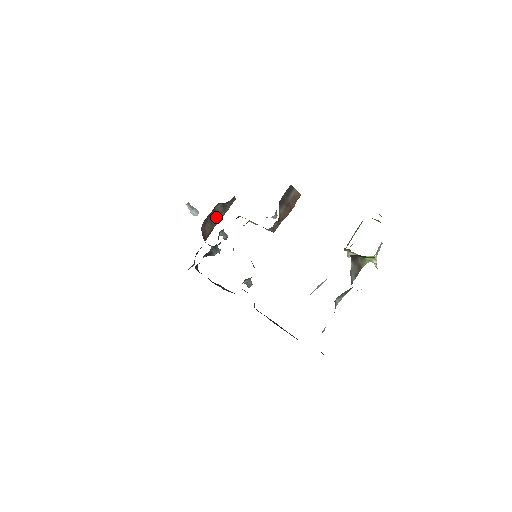
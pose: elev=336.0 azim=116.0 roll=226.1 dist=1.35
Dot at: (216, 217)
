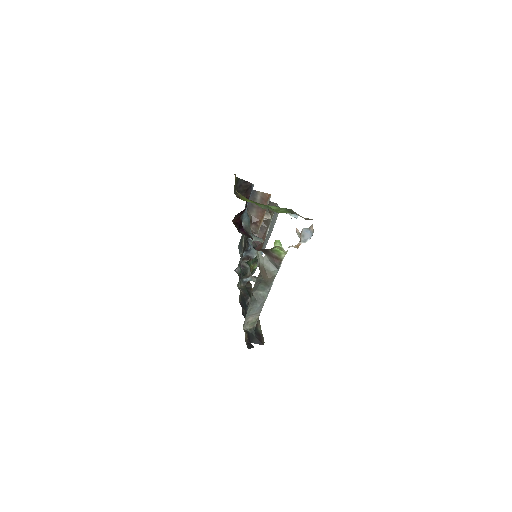
Dot at: (265, 223)
